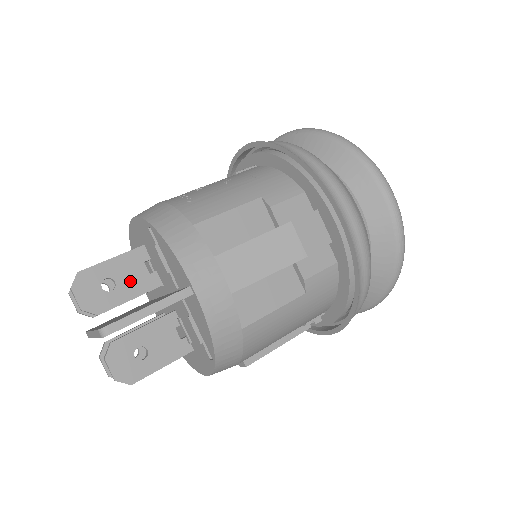
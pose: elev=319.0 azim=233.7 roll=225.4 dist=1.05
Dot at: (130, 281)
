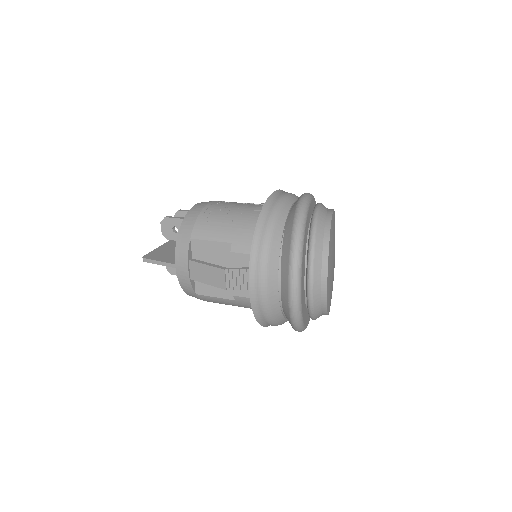
Dot at: occluded
